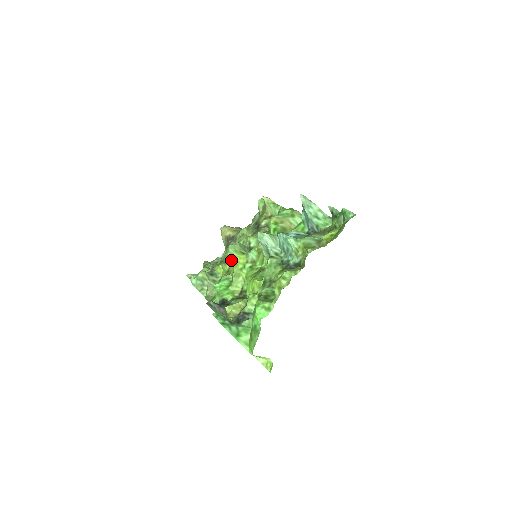
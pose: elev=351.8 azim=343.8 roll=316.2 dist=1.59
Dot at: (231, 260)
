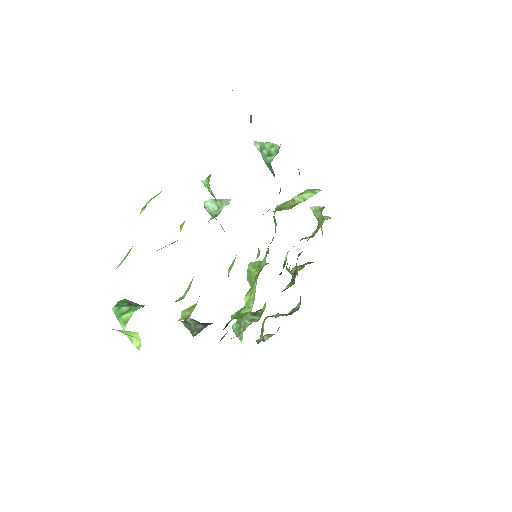
Dot at: (248, 279)
